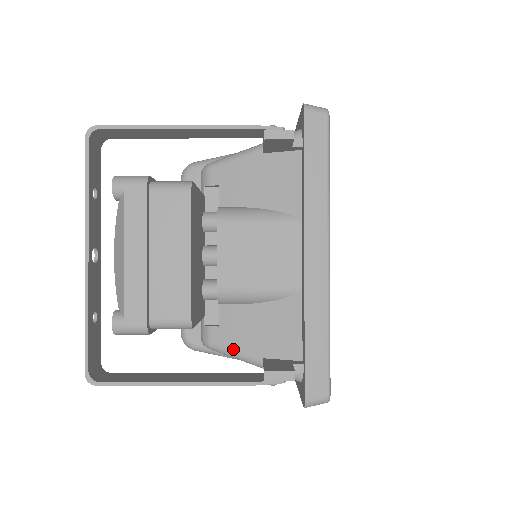
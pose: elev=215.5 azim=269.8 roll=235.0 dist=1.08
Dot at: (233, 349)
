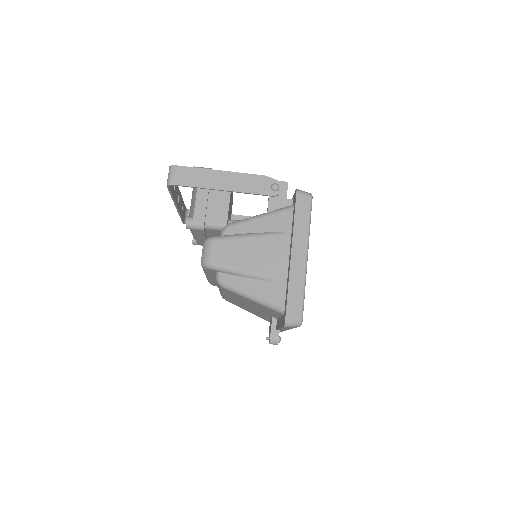
Dot at: occluded
